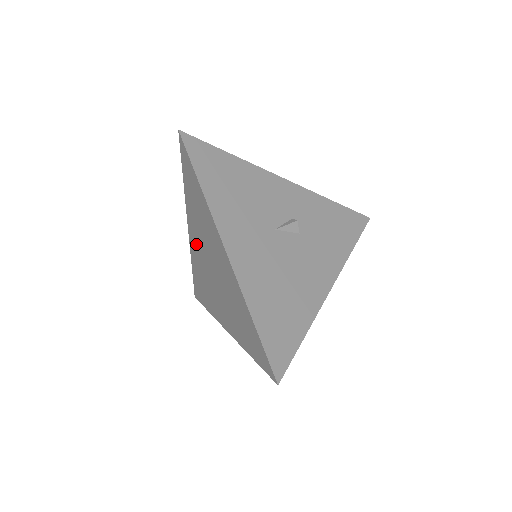
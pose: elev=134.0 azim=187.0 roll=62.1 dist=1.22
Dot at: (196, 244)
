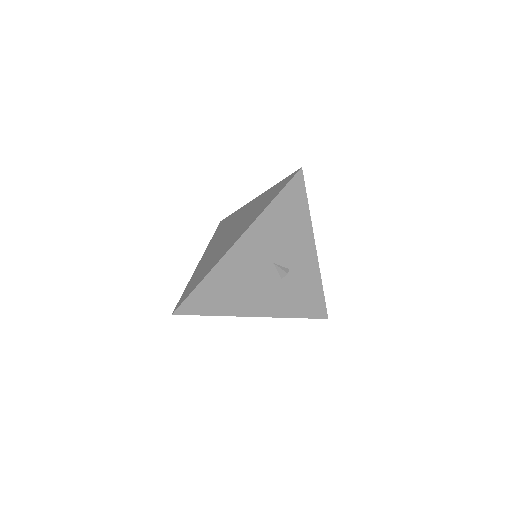
Dot at: (245, 211)
